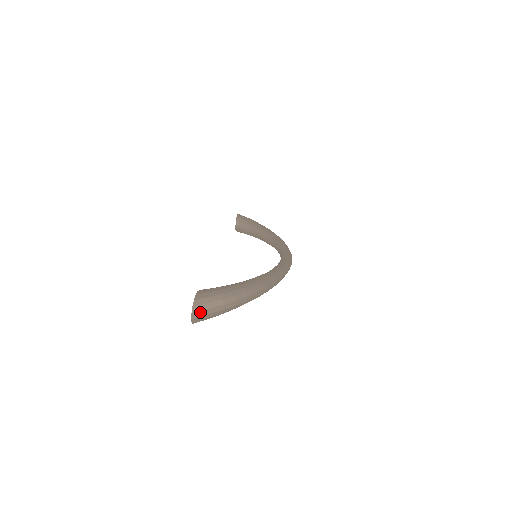
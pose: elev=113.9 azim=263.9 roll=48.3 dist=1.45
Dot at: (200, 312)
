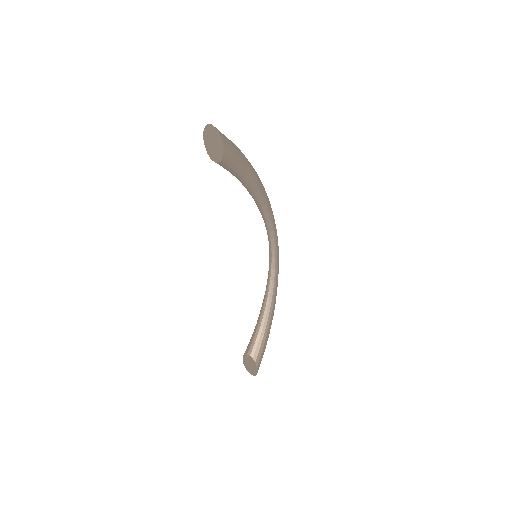
Dot at: occluded
